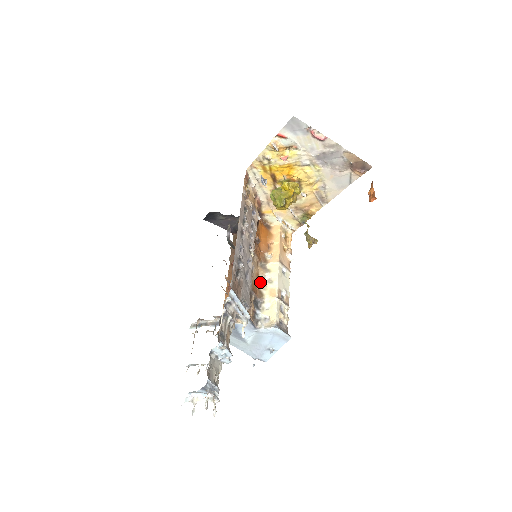
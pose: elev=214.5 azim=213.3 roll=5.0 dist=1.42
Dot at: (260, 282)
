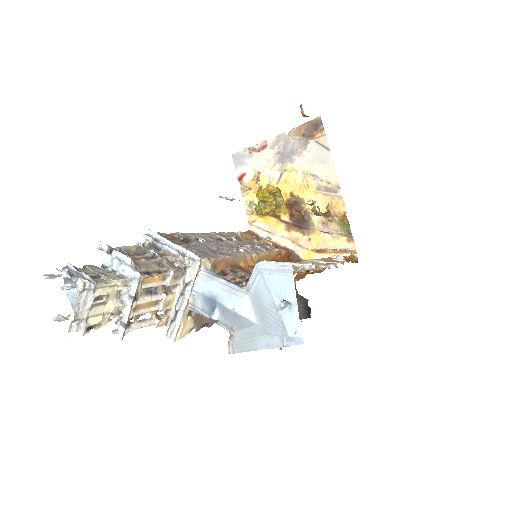
Dot at: occluded
